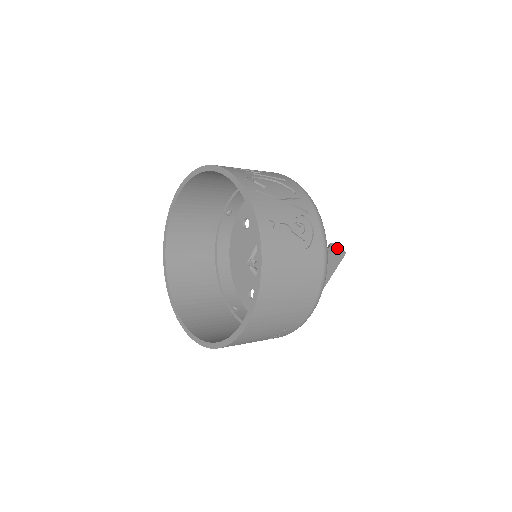
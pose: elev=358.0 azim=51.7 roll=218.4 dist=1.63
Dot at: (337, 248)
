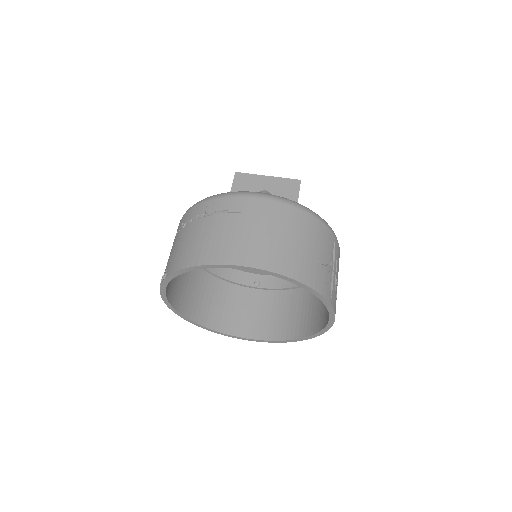
Dot at: occluded
